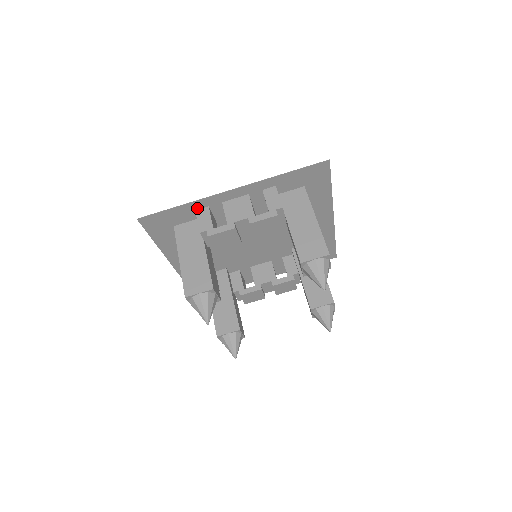
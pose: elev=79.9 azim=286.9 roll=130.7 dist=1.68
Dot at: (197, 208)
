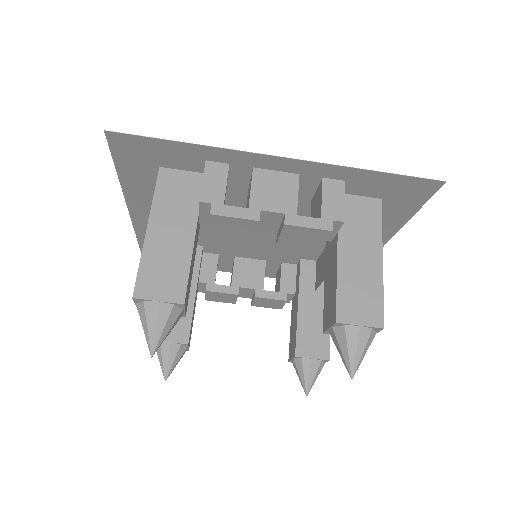
Dot at: (210, 158)
